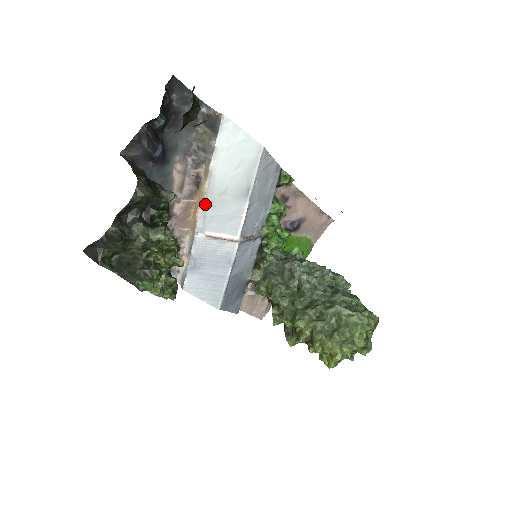
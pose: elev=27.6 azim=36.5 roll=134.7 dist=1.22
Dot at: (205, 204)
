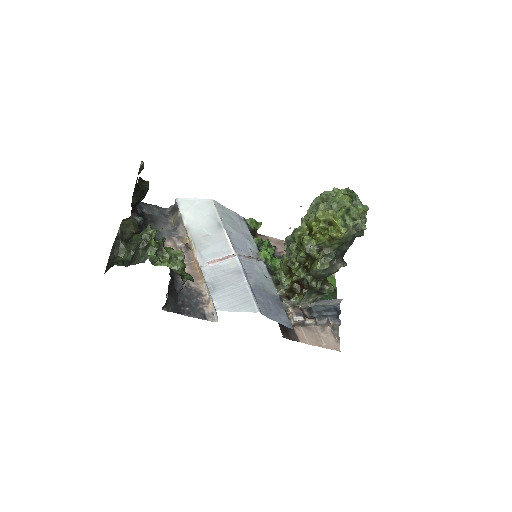
Dot at: (195, 246)
